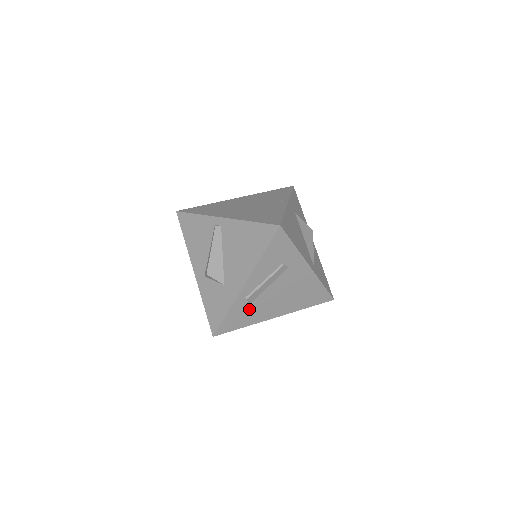
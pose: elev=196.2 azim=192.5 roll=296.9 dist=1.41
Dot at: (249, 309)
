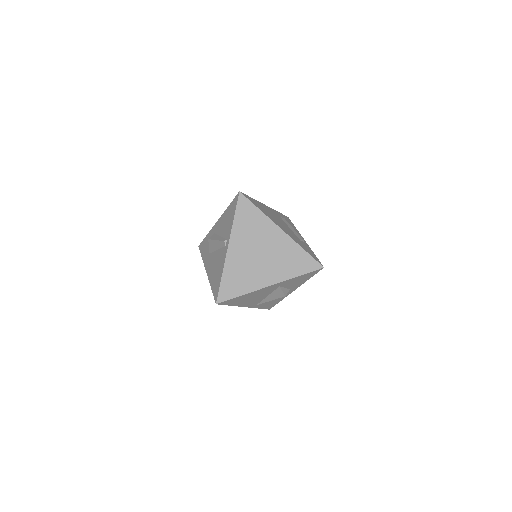
Dot at: occluded
